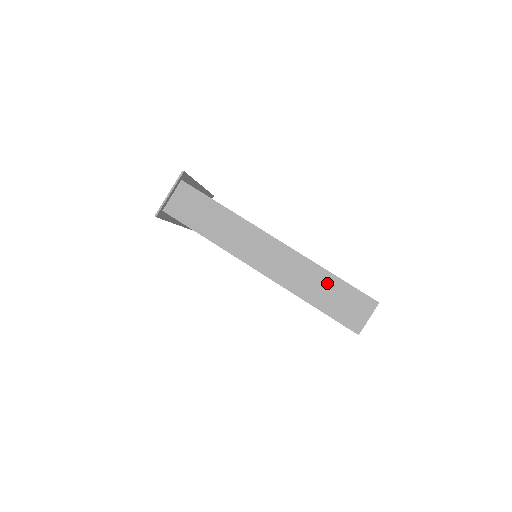
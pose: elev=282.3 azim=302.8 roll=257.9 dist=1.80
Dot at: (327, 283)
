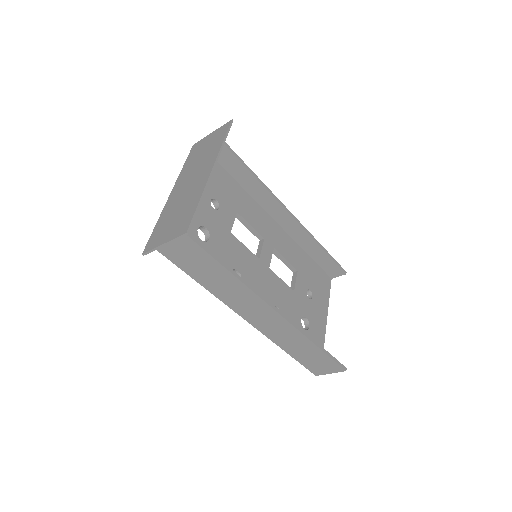
Dot at: (309, 349)
